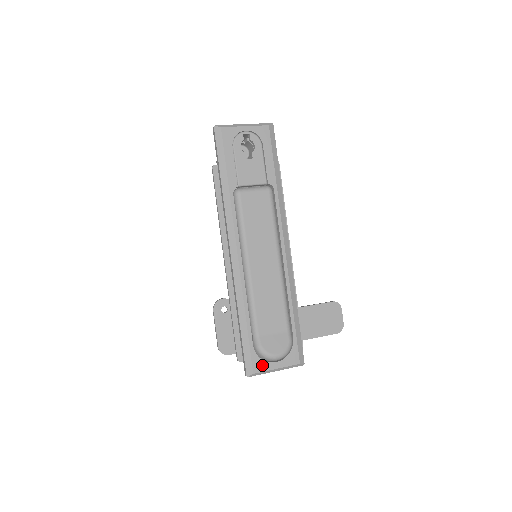
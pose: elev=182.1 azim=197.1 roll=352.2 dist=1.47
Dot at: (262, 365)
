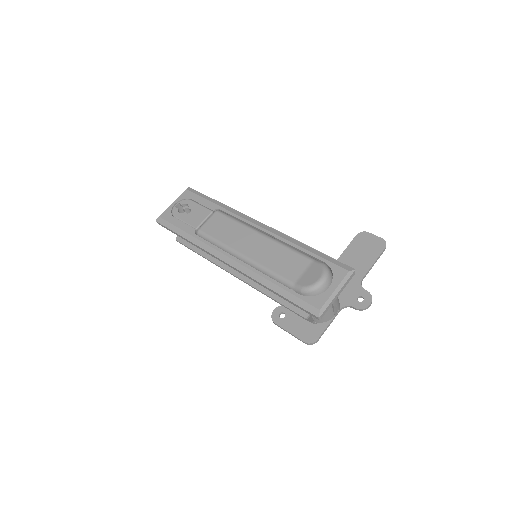
Dot at: (320, 299)
